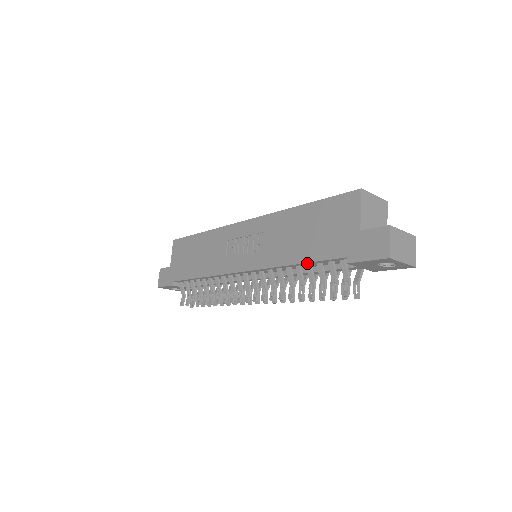
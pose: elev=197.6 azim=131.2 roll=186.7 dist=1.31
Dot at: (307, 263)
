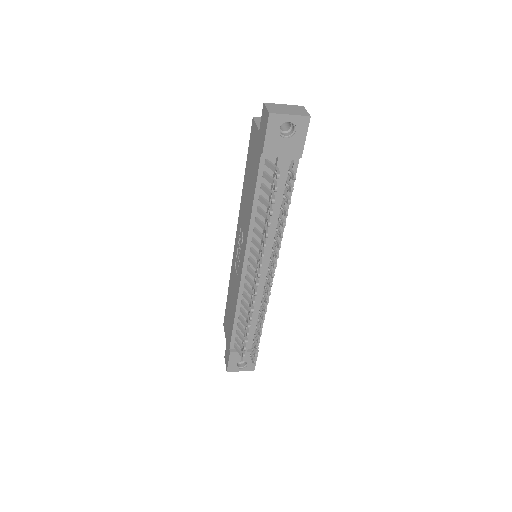
Dot at: (256, 195)
